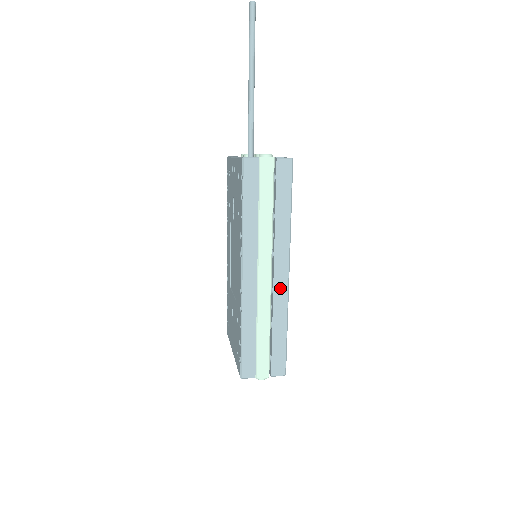
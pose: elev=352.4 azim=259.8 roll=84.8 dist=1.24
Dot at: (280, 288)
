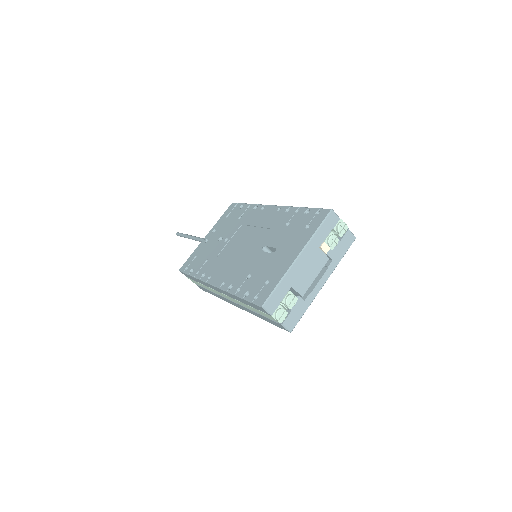
Dot at: occluded
